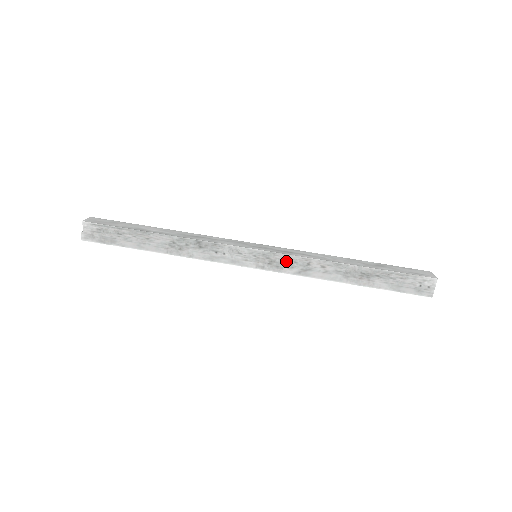
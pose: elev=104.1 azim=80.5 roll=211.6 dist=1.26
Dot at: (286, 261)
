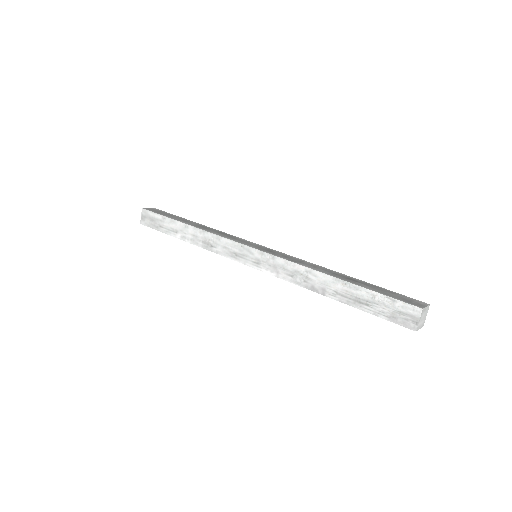
Dot at: (283, 255)
